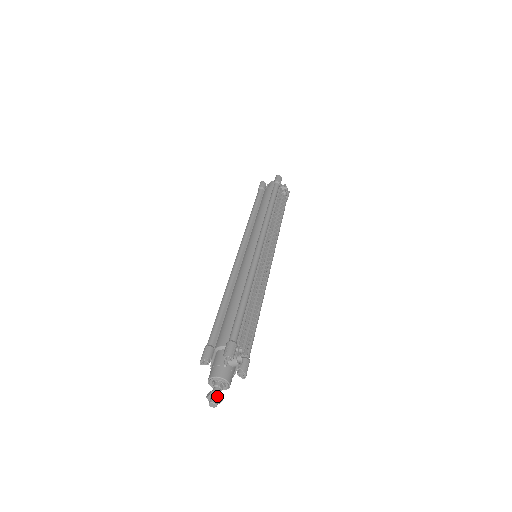
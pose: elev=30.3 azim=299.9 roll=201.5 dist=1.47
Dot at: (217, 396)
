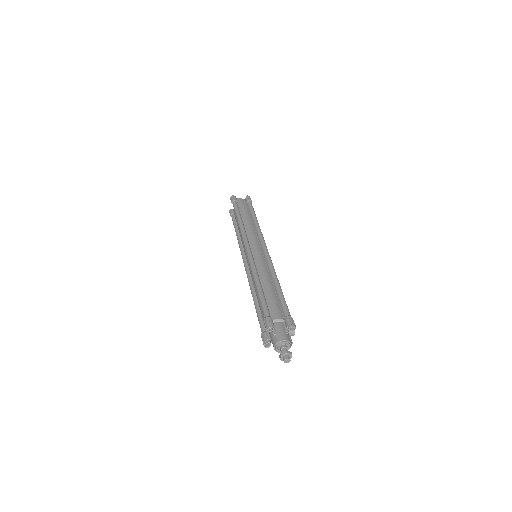
Dot at: (291, 355)
